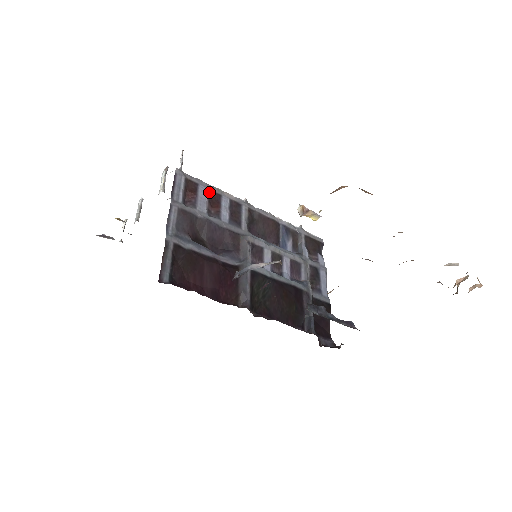
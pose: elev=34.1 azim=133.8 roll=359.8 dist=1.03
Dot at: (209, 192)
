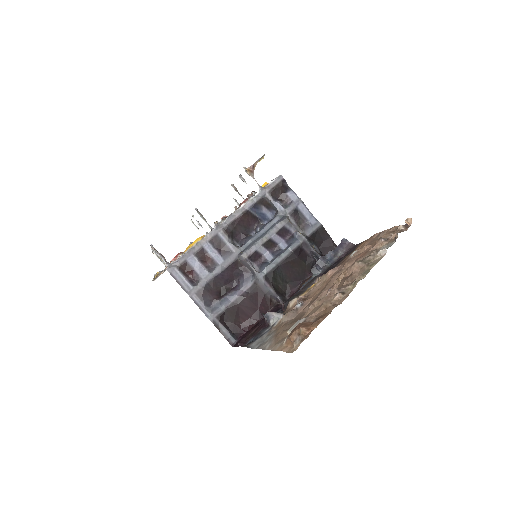
Dot at: (195, 255)
